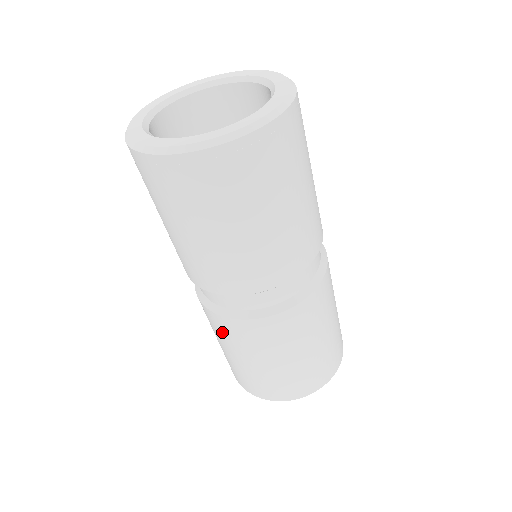
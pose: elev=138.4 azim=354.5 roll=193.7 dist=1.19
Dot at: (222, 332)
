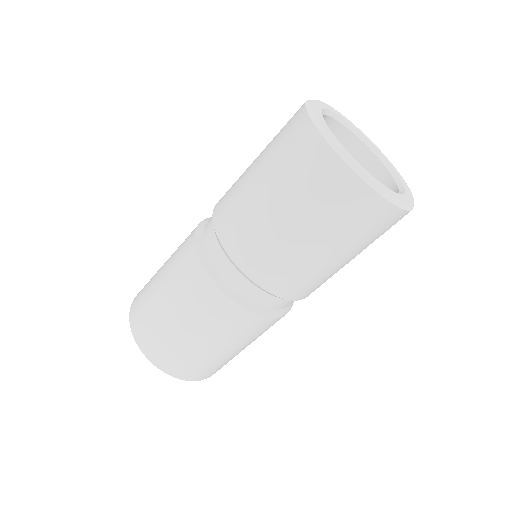
Dot at: (219, 319)
